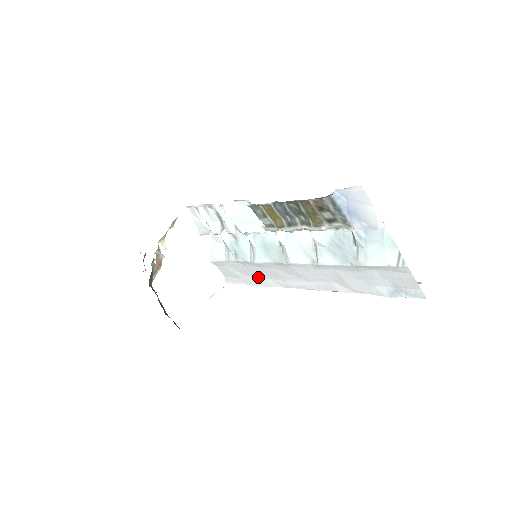
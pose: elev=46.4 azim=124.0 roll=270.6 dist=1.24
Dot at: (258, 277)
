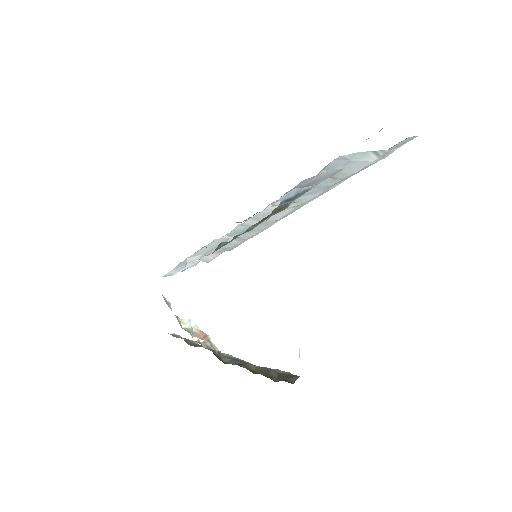
Dot at: occluded
